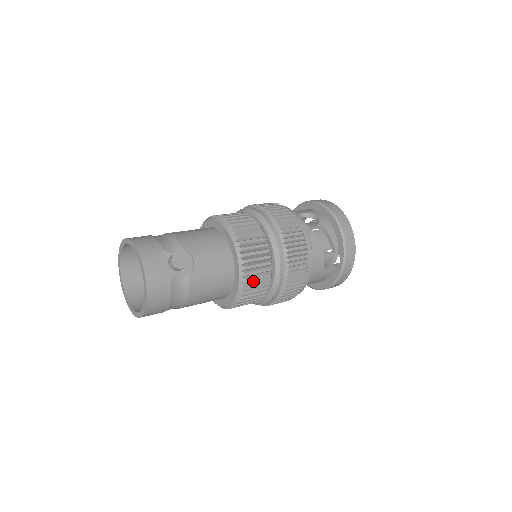
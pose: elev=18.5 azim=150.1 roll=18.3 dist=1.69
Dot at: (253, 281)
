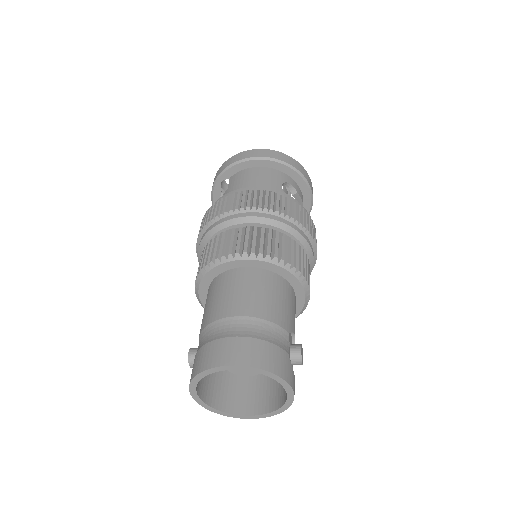
Dot at: occluded
